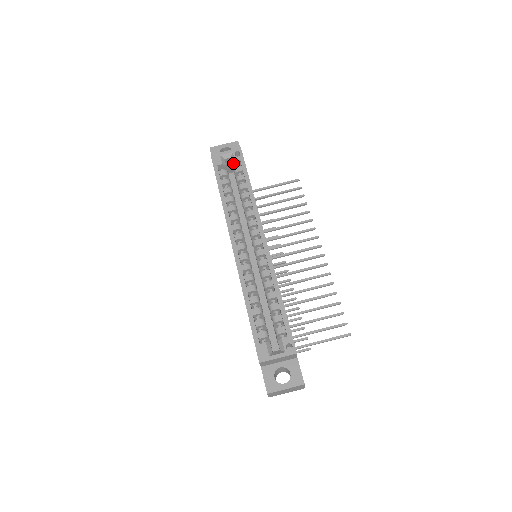
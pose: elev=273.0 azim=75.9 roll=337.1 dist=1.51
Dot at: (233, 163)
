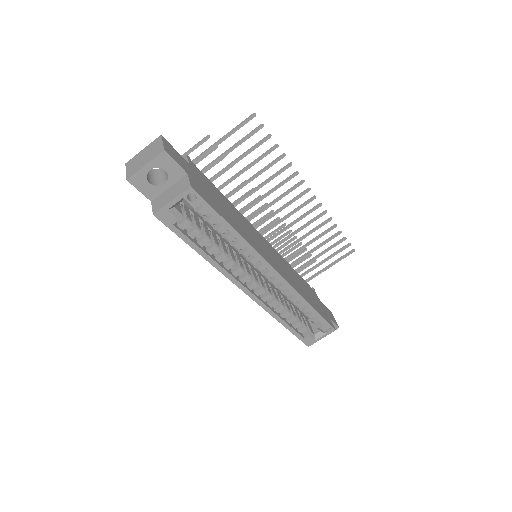
Dot at: (190, 208)
